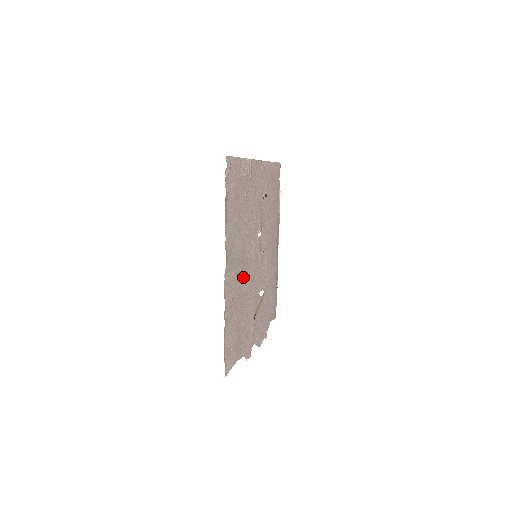
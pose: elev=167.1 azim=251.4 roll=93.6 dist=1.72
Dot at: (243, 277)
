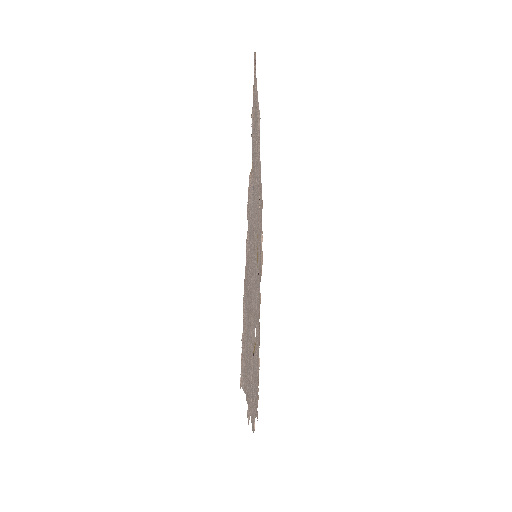
Dot at: occluded
